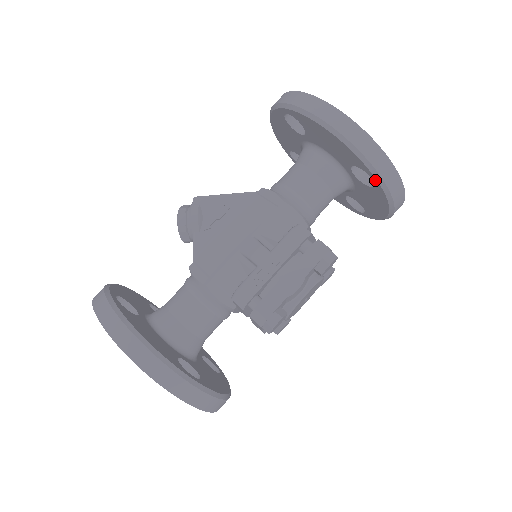
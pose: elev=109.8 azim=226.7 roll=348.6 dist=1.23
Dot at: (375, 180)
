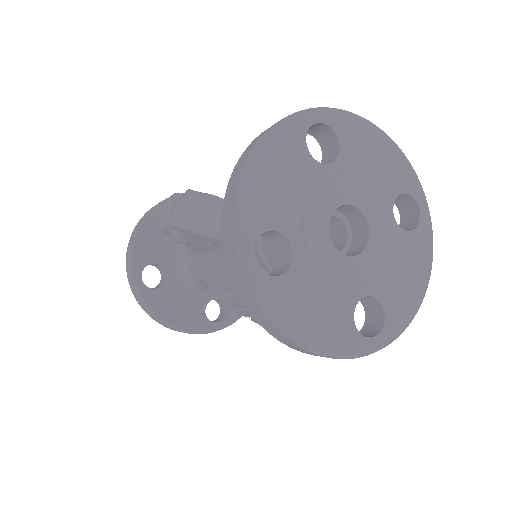
Dot at: occluded
